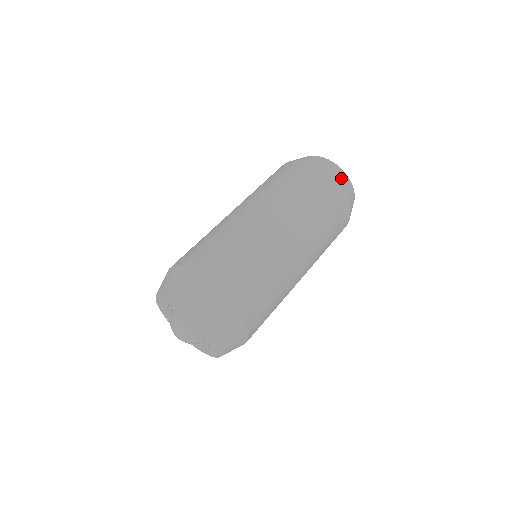
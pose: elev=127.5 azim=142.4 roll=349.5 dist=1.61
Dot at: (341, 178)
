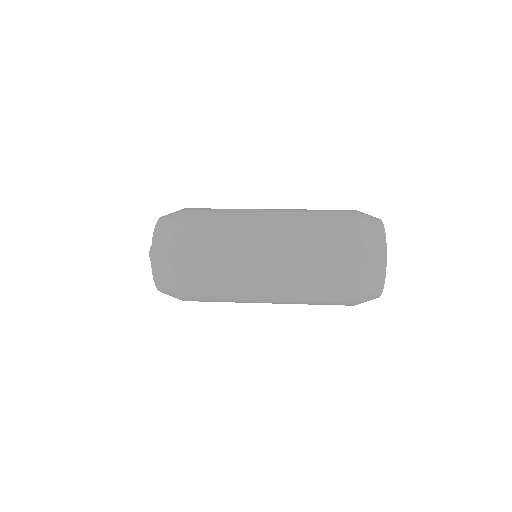
Dot at: (373, 257)
